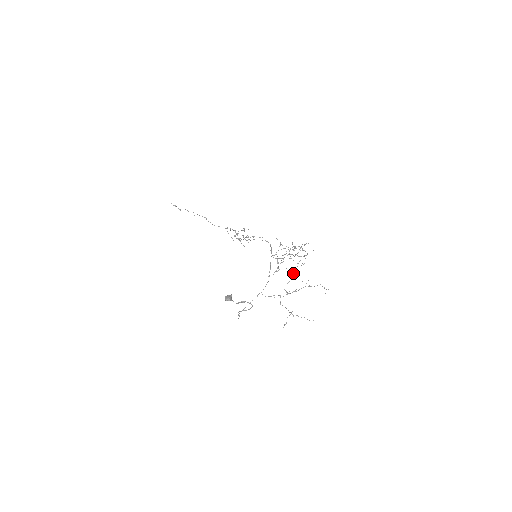
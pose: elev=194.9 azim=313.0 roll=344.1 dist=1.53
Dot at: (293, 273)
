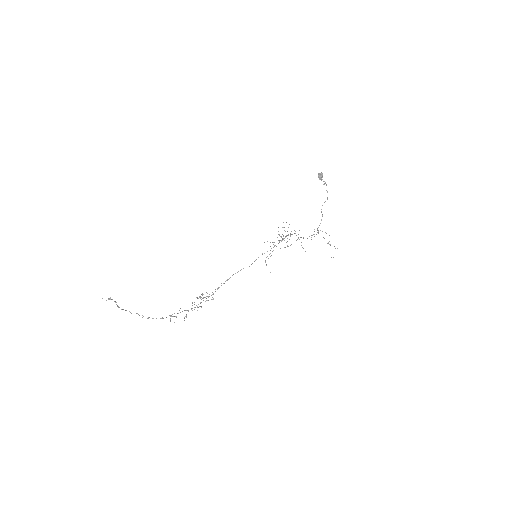
Dot at: occluded
